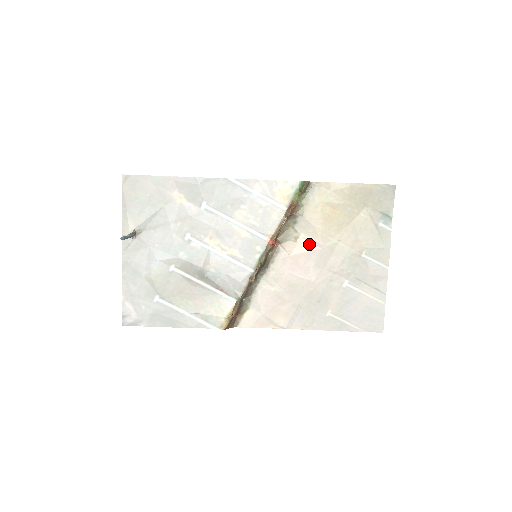
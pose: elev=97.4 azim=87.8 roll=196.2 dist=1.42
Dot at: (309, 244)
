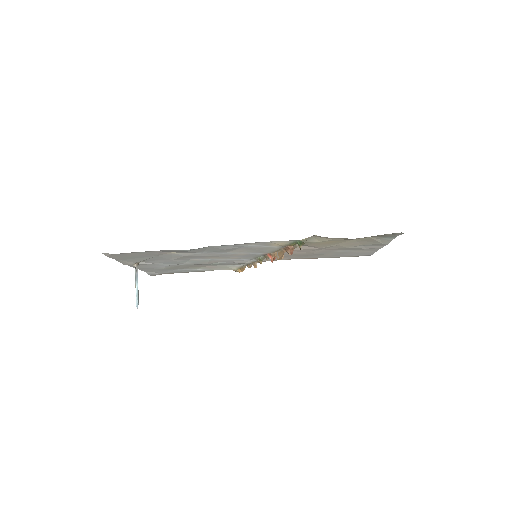
Dot at: (307, 247)
